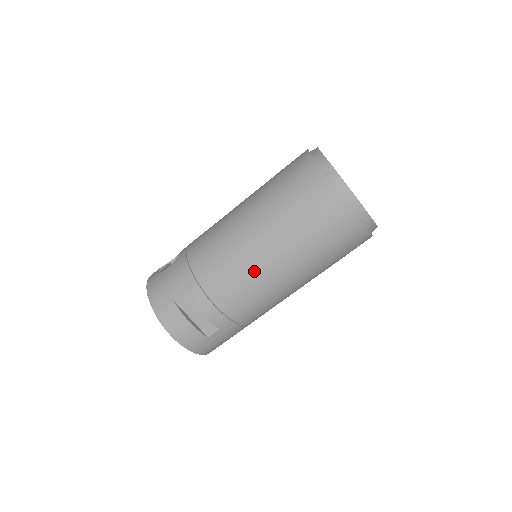
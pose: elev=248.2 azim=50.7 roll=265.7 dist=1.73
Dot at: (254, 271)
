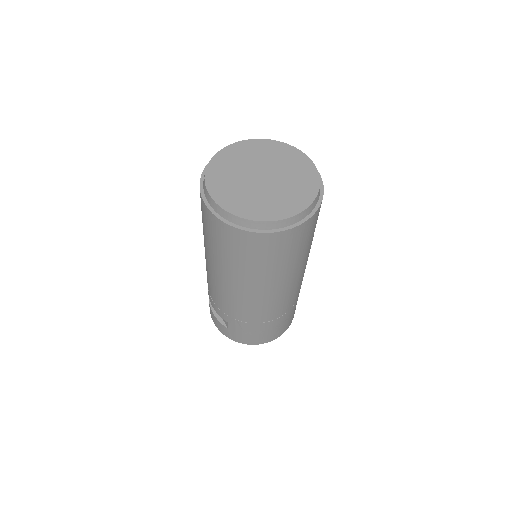
Dot at: (209, 273)
